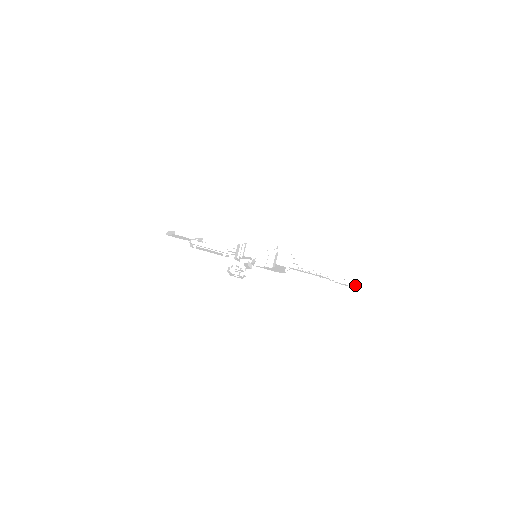
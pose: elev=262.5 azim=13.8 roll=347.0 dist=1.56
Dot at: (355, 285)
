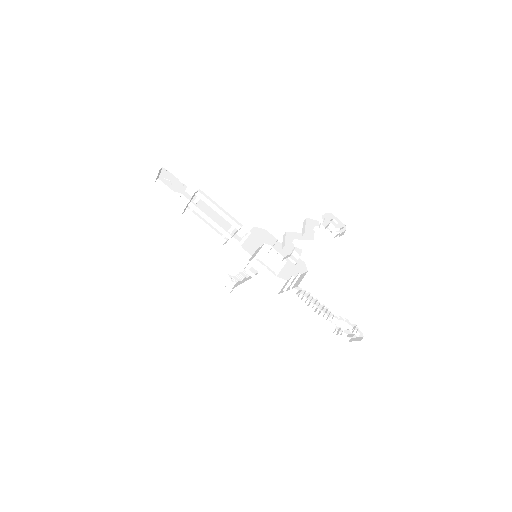
Dot at: (351, 340)
